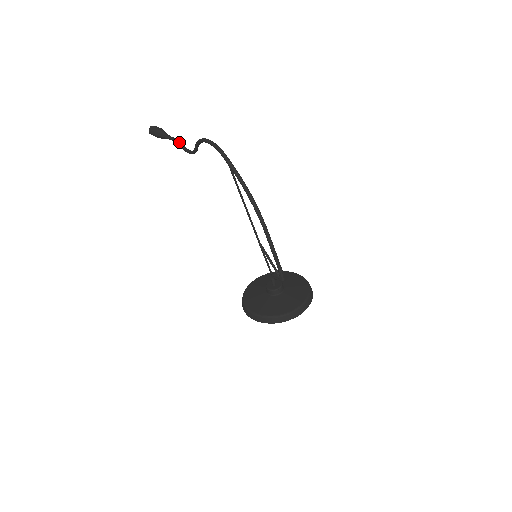
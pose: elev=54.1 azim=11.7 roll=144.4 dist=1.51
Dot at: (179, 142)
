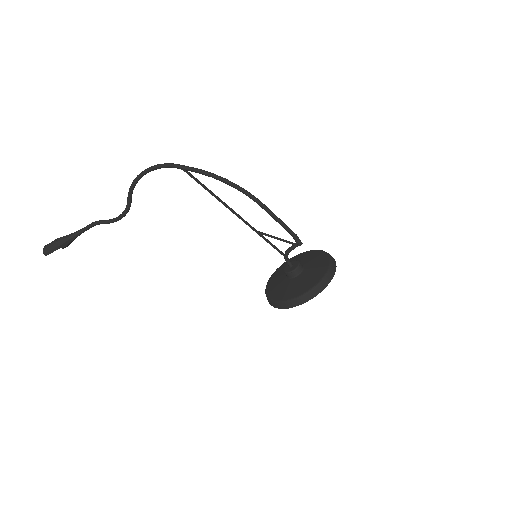
Dot at: (99, 221)
